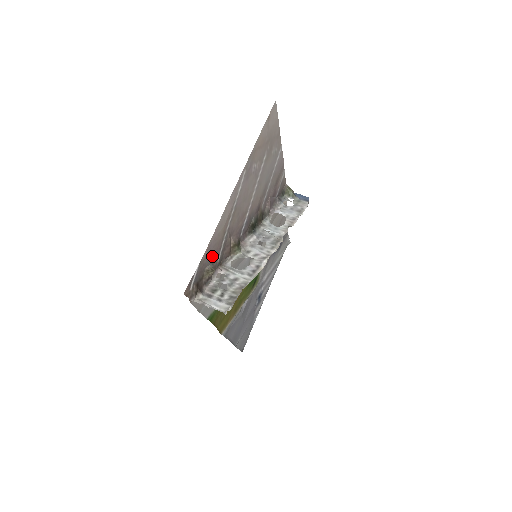
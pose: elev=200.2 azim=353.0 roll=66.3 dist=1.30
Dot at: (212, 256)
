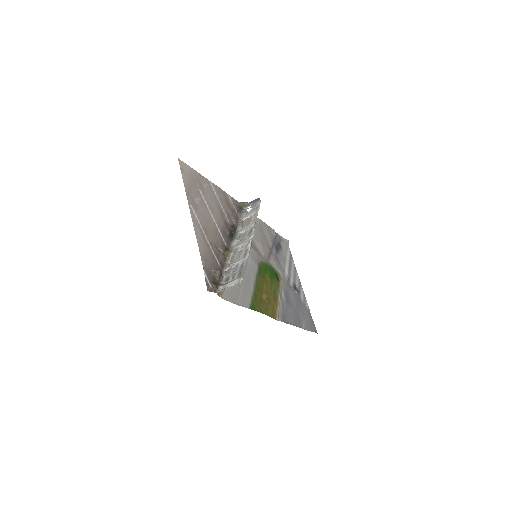
Dot at: (211, 263)
